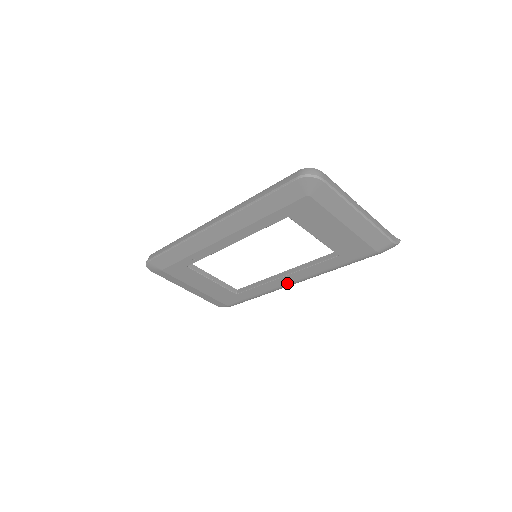
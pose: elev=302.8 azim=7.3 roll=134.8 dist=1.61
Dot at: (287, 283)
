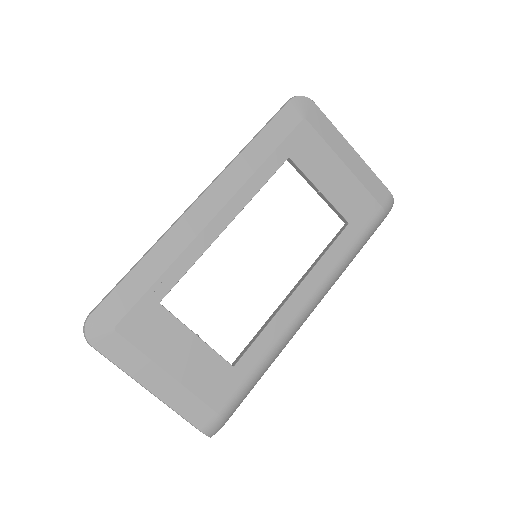
Dot at: (301, 307)
